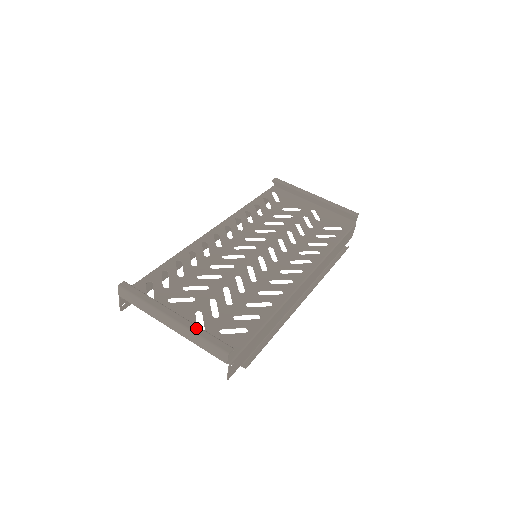
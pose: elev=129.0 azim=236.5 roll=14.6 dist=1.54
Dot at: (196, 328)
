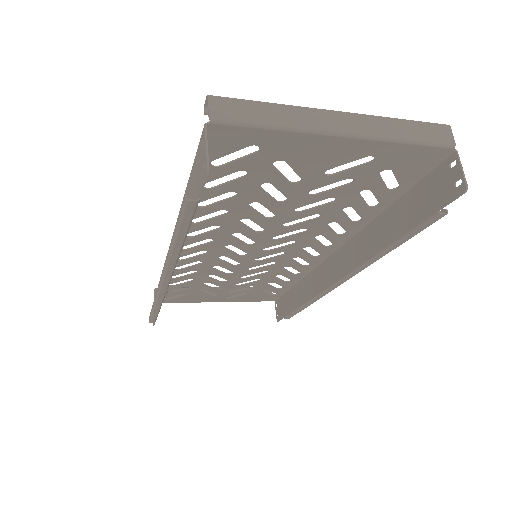
Dot at: occluded
